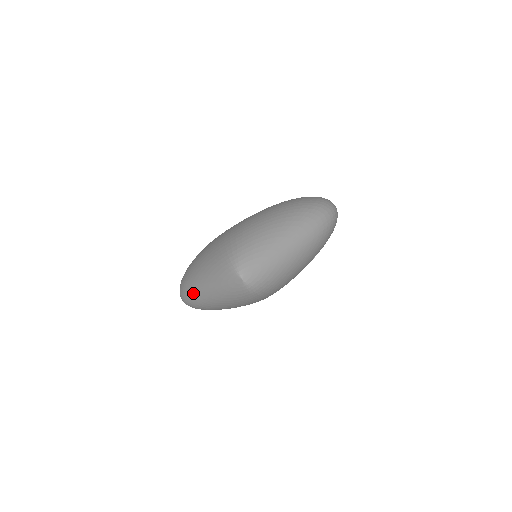
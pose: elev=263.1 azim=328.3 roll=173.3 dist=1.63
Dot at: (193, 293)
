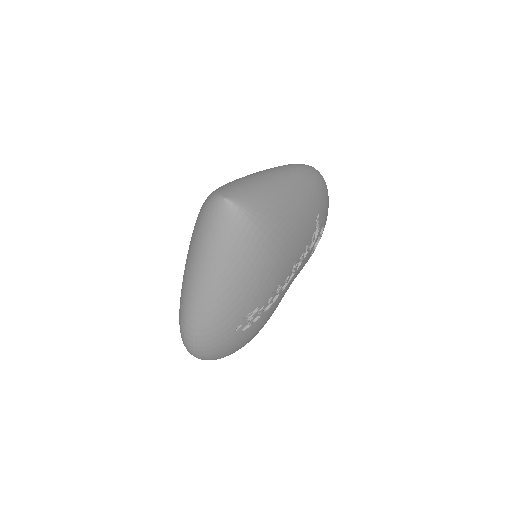
Dot at: (189, 302)
